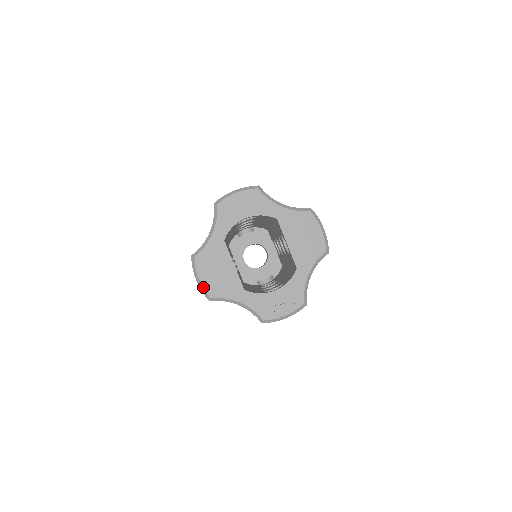
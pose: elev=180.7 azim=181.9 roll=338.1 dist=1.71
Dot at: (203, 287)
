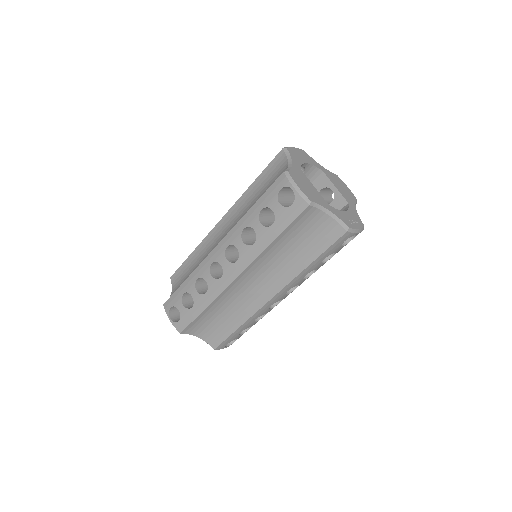
Dot at: (303, 192)
